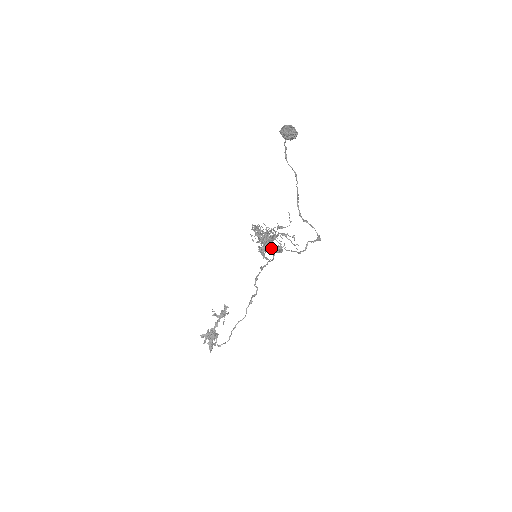
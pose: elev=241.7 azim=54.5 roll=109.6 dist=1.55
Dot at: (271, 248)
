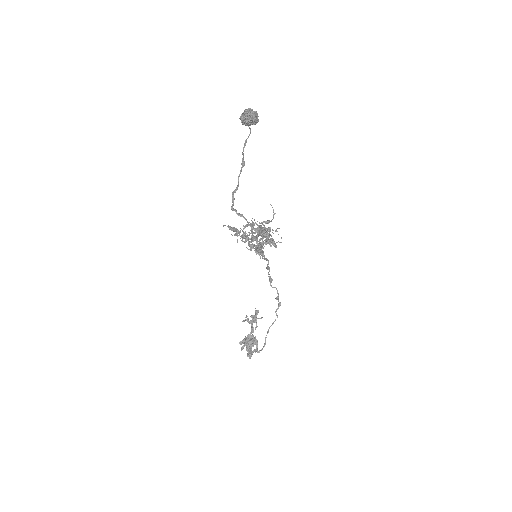
Dot at: (275, 245)
